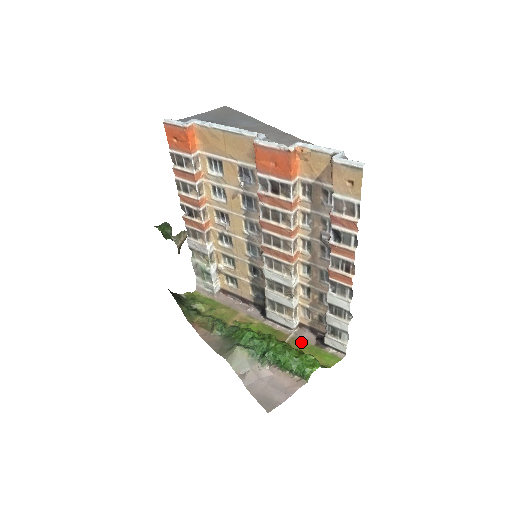
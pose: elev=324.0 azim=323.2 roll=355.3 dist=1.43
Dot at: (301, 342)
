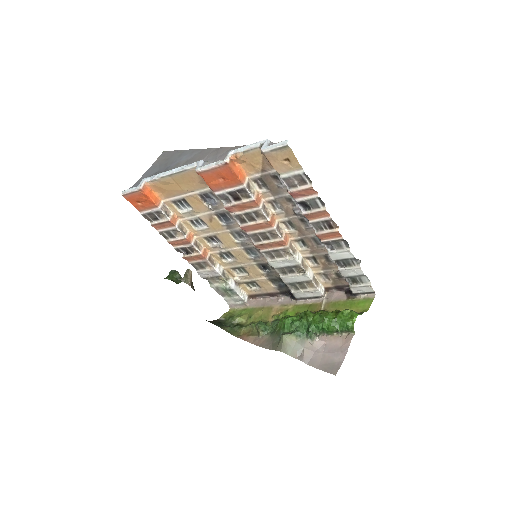
Dot at: (334, 303)
